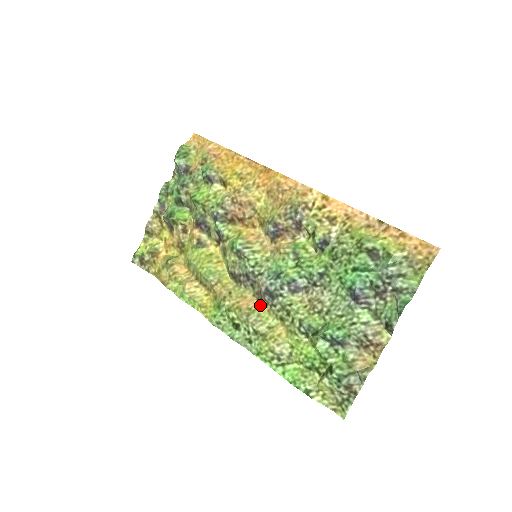
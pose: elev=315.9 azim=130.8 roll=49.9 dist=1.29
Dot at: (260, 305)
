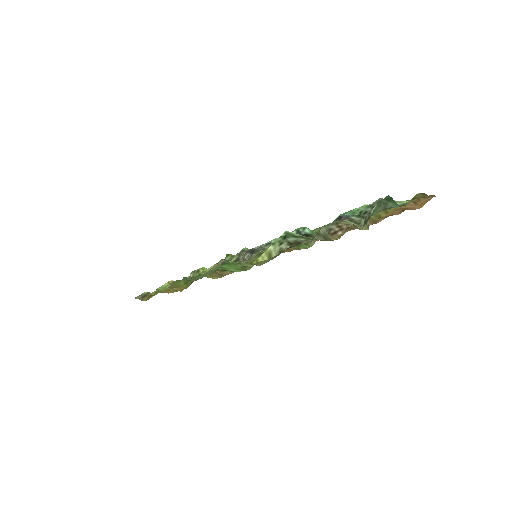
Dot at: occluded
